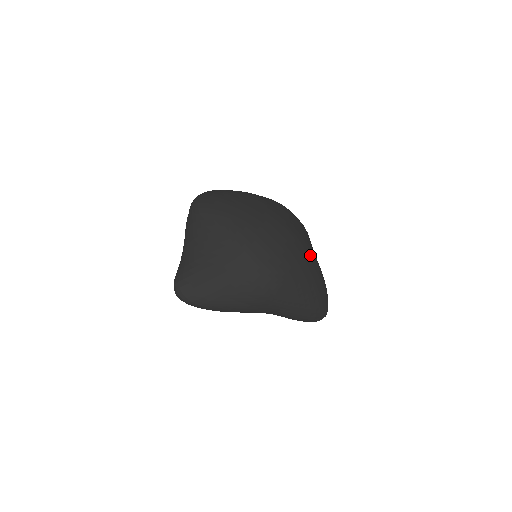
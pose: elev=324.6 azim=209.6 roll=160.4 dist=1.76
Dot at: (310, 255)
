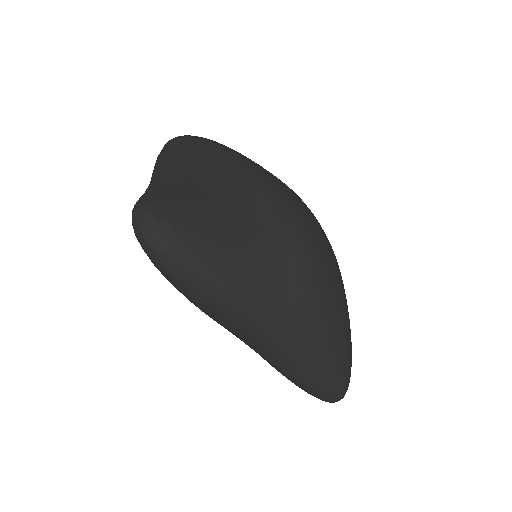
Dot at: occluded
